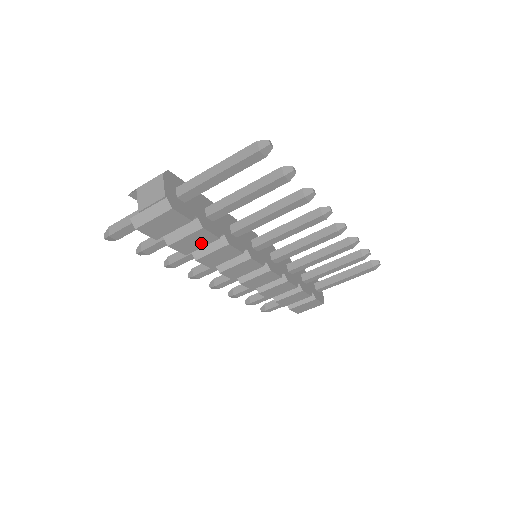
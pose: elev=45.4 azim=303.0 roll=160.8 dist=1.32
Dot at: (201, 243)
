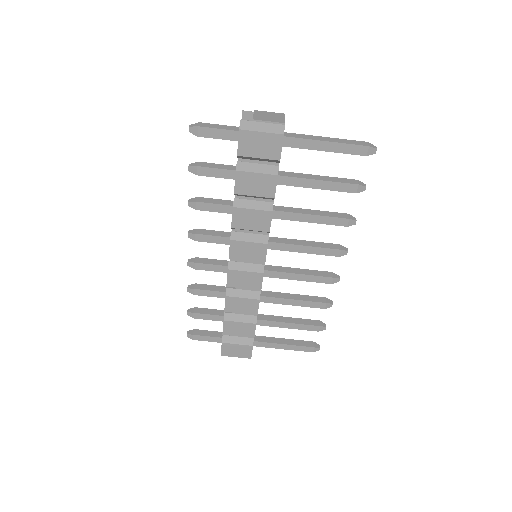
Dot at: (258, 191)
